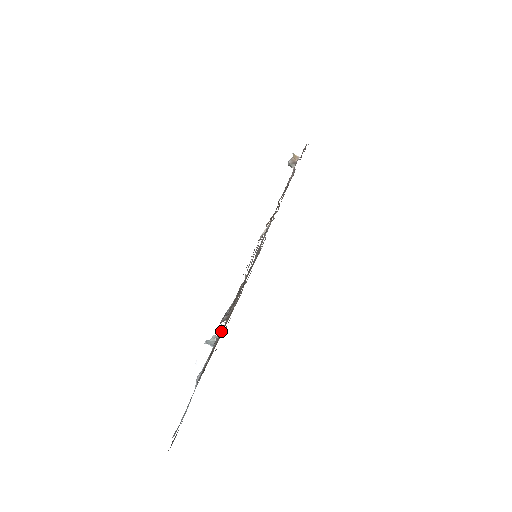
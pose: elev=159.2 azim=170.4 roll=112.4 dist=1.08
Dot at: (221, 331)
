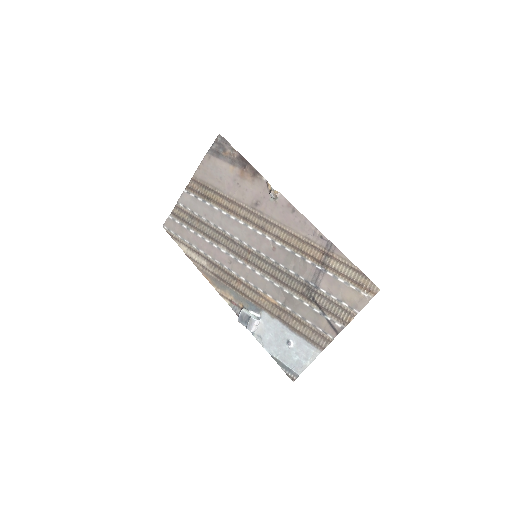
Dot at: (300, 320)
